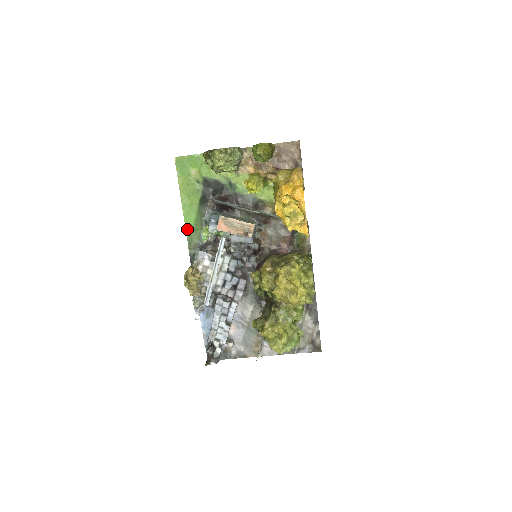
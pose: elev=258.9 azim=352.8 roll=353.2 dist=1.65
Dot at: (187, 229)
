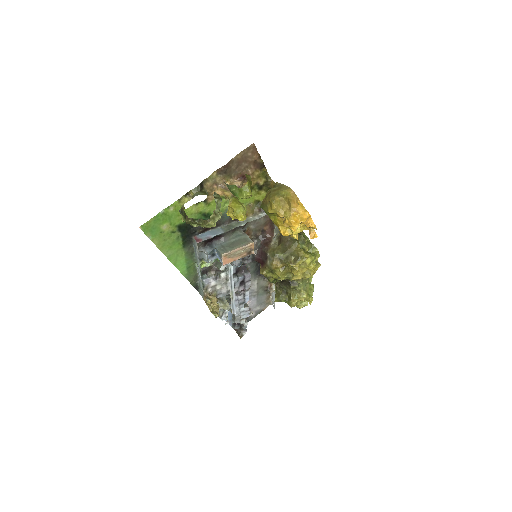
Dot at: (181, 271)
